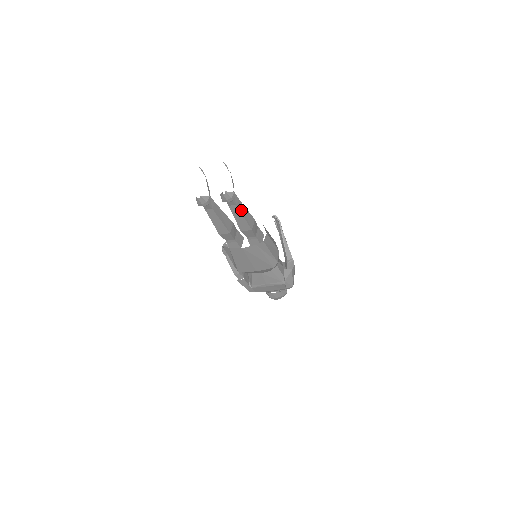
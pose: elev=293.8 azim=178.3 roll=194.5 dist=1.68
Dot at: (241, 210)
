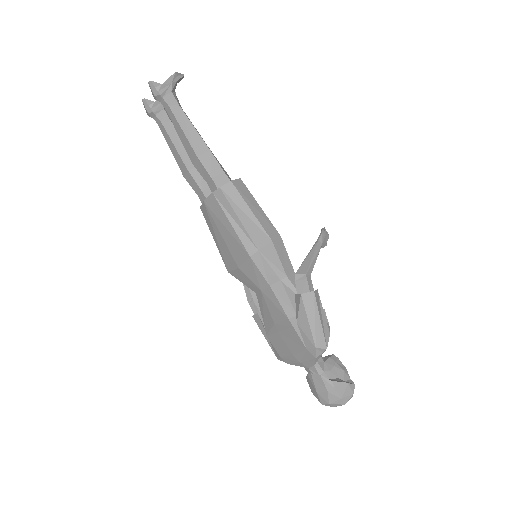
Dot at: (180, 119)
